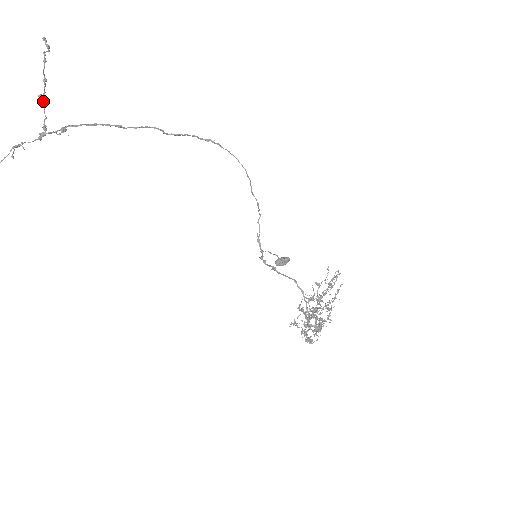
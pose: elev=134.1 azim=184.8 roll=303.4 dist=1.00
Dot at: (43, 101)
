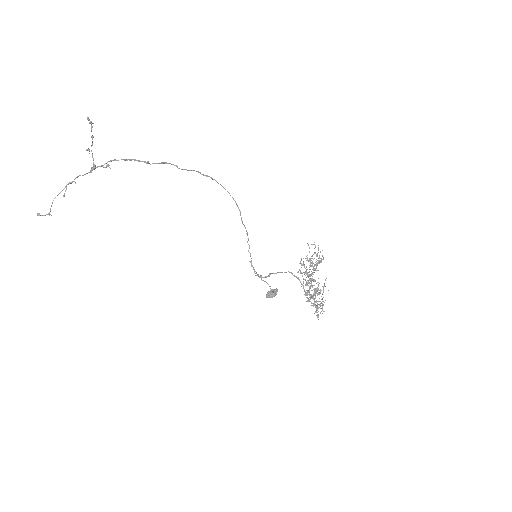
Dot at: occluded
